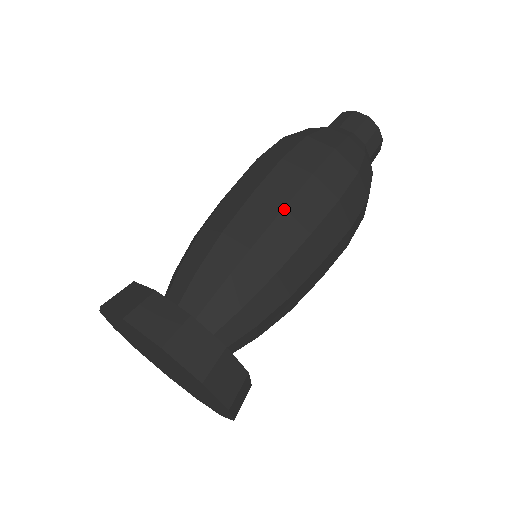
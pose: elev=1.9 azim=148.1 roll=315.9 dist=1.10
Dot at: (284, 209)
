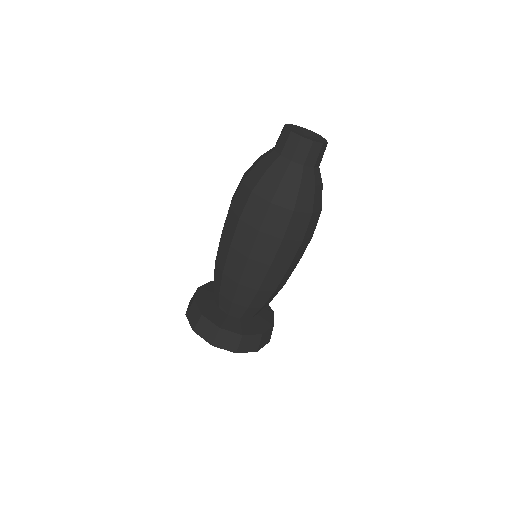
Dot at: (249, 259)
